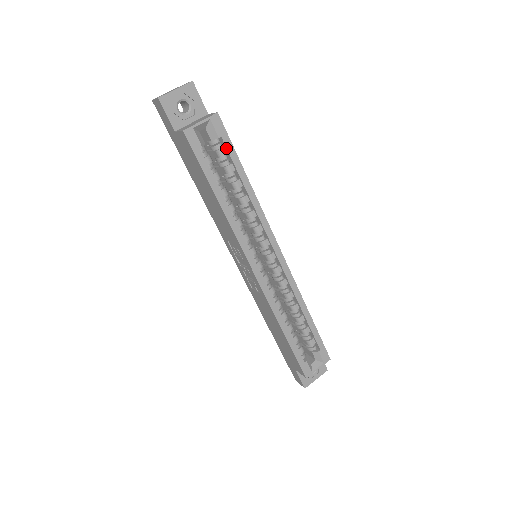
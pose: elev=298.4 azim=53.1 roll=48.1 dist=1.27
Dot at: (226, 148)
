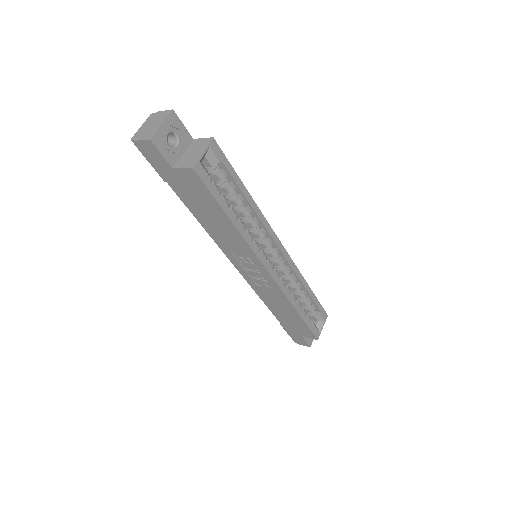
Dot at: (226, 170)
